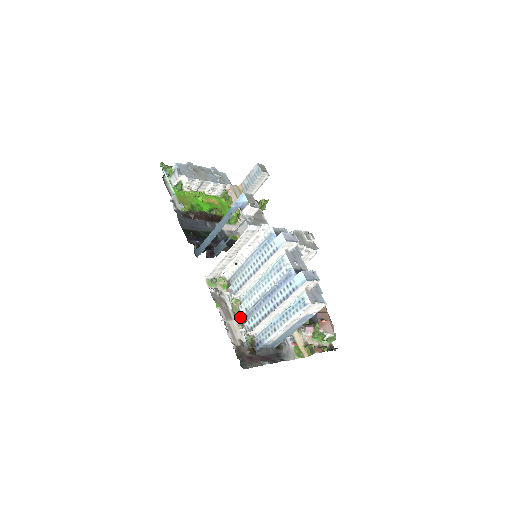
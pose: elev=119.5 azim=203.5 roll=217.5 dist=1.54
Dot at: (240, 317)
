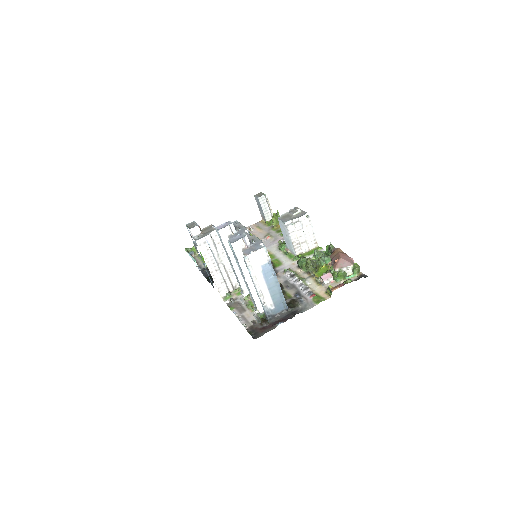
Dot at: (247, 305)
